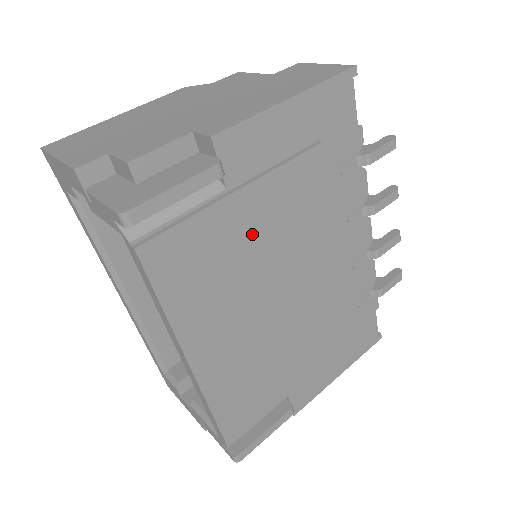
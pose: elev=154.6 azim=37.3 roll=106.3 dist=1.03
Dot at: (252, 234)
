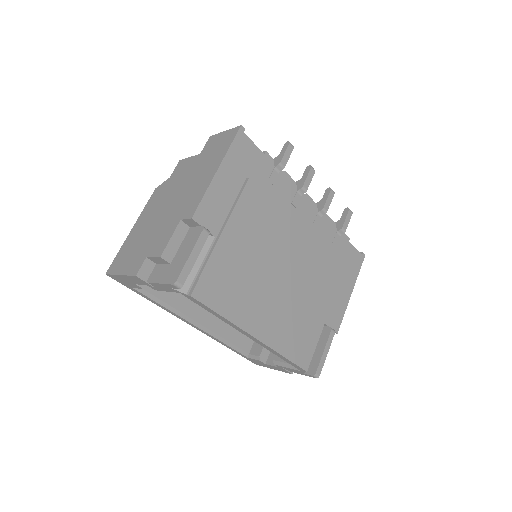
Dot at: (243, 250)
